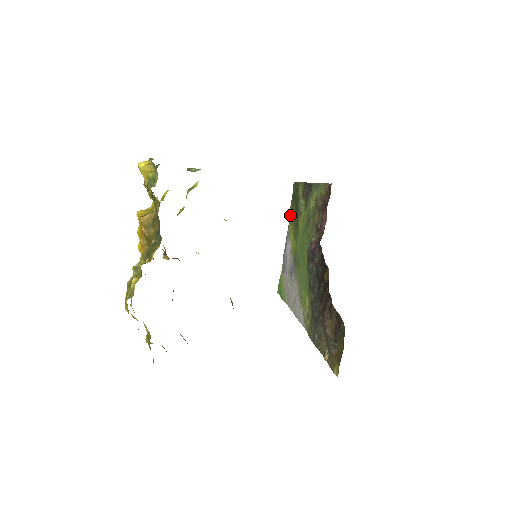
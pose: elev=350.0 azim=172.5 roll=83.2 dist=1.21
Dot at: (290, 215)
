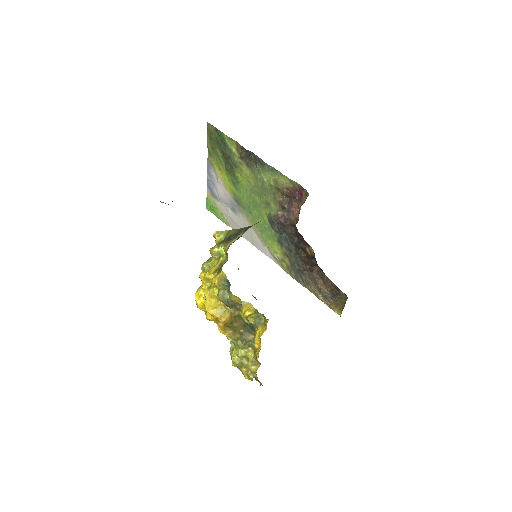
Dot at: (209, 151)
